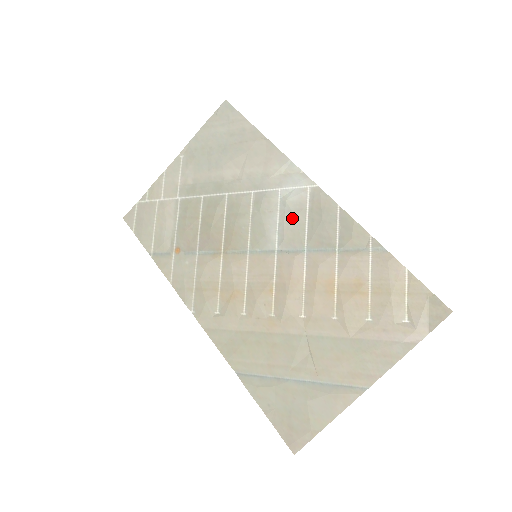
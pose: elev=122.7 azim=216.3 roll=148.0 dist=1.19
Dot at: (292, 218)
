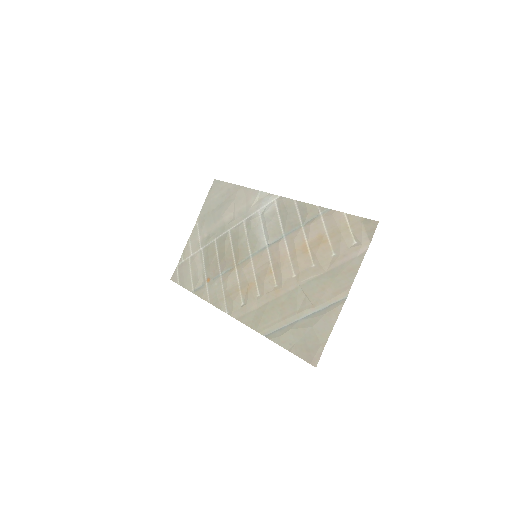
Dot at: (270, 222)
